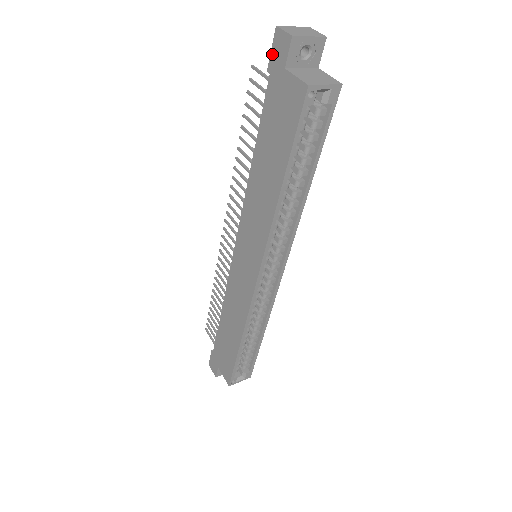
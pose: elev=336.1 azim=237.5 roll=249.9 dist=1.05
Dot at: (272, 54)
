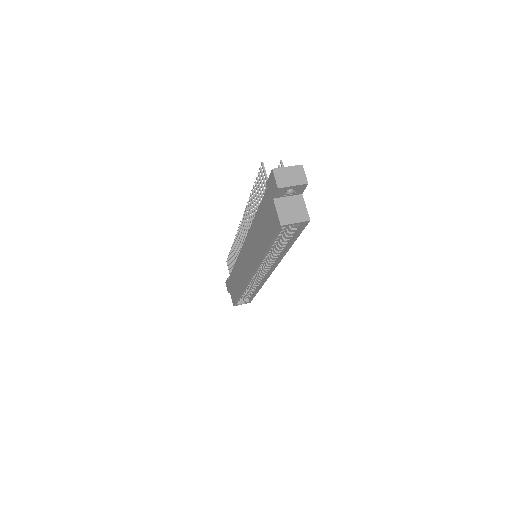
Dot at: (269, 180)
